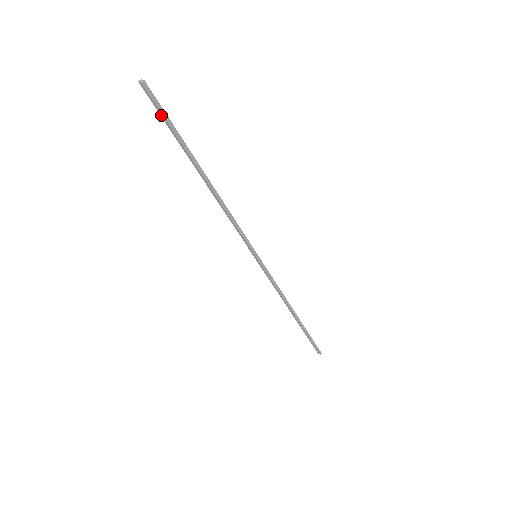
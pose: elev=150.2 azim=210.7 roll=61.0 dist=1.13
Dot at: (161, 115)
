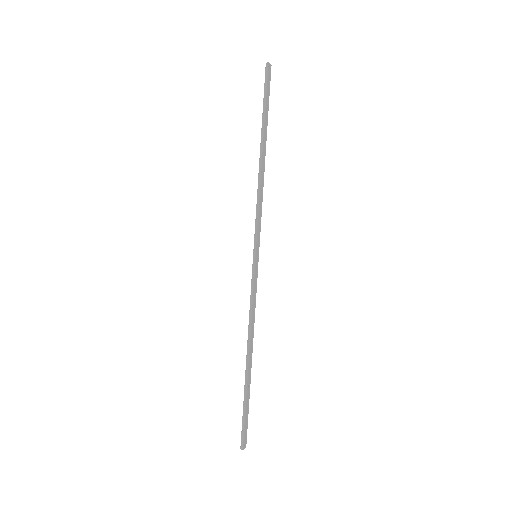
Dot at: (266, 92)
